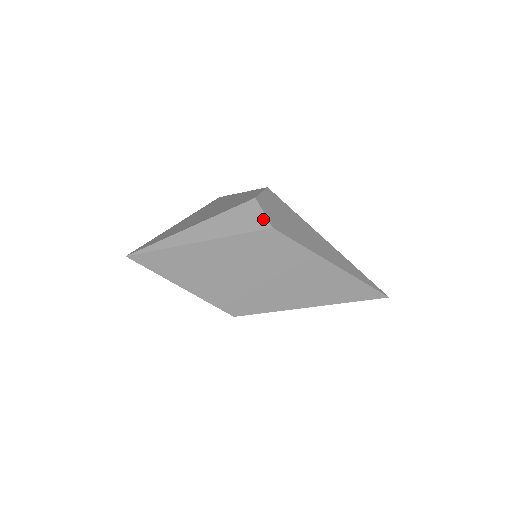
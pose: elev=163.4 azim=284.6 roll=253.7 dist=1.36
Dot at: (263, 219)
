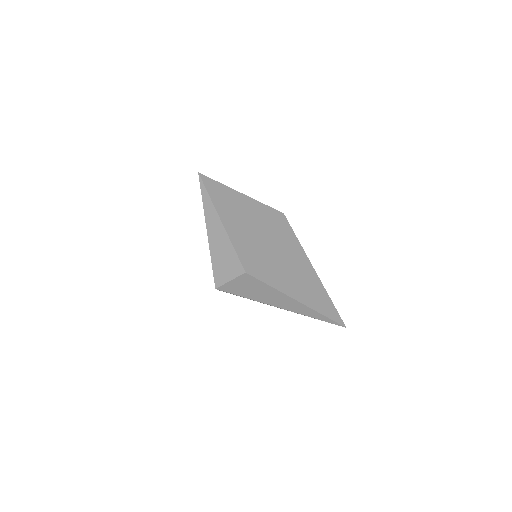
Dot at: occluded
